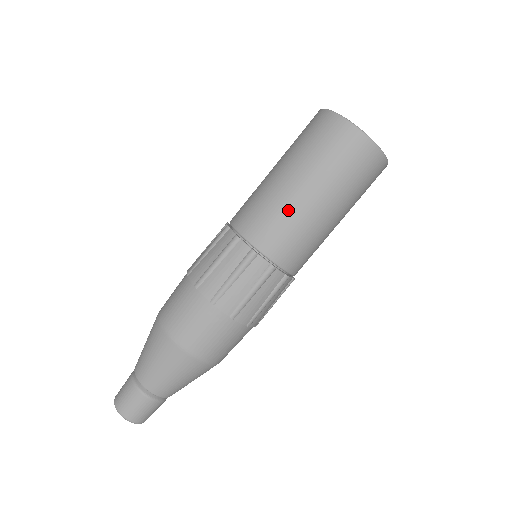
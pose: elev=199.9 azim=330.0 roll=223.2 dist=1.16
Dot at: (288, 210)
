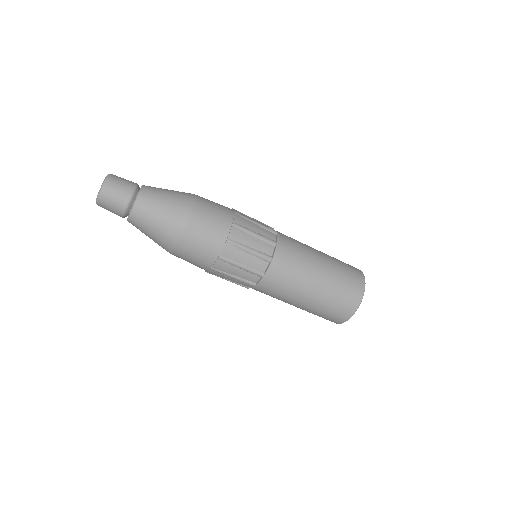
Dot at: (303, 274)
